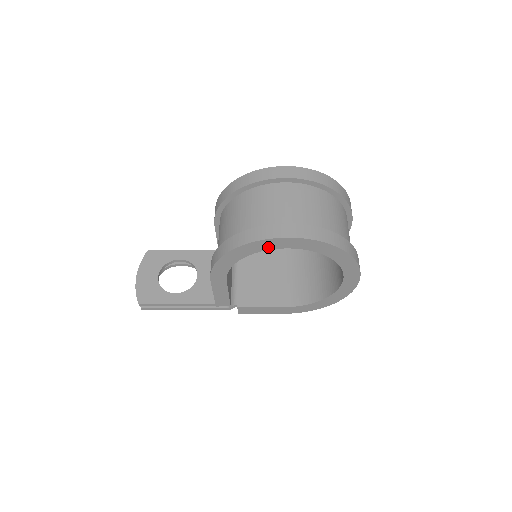
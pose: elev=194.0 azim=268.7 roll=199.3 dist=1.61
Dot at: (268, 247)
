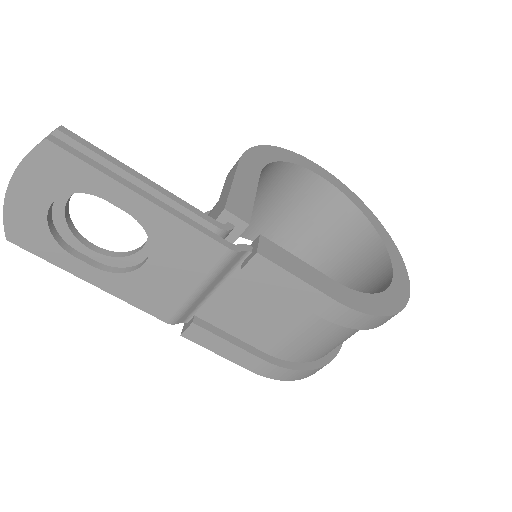
Dot at: (311, 168)
